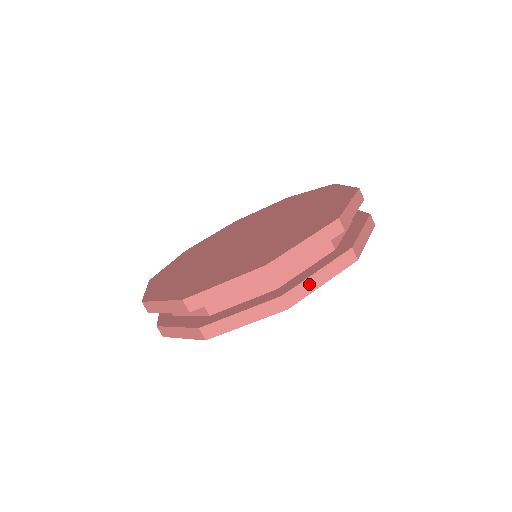
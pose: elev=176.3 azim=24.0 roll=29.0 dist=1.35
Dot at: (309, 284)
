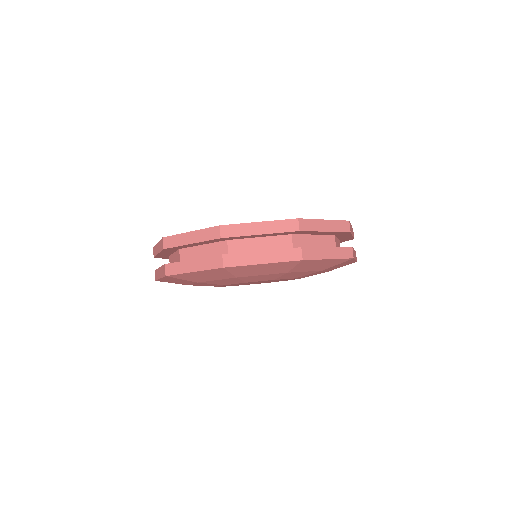
Dot at: (320, 252)
